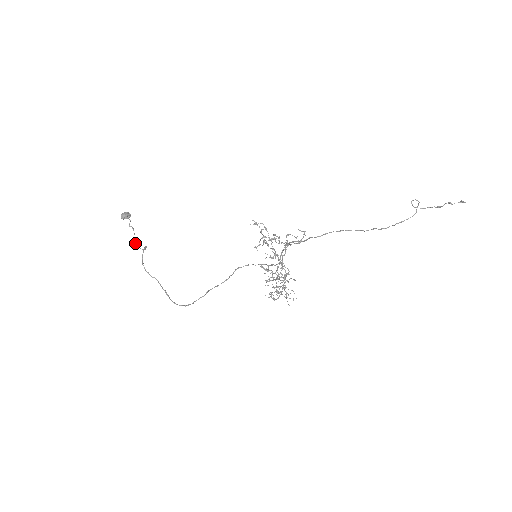
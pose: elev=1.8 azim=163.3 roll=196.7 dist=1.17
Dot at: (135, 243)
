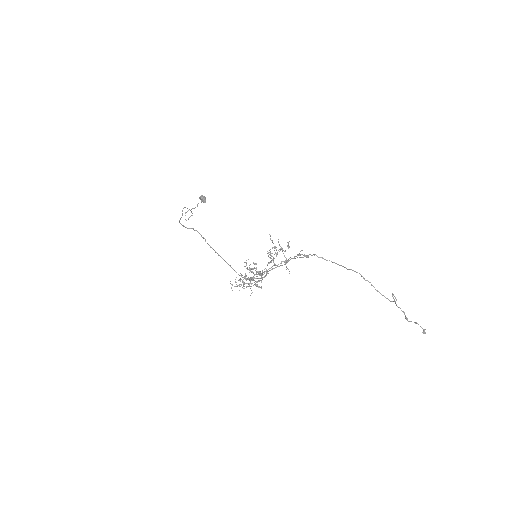
Dot at: occluded
